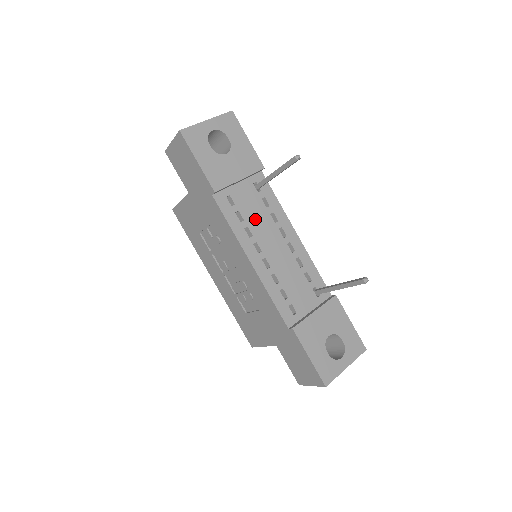
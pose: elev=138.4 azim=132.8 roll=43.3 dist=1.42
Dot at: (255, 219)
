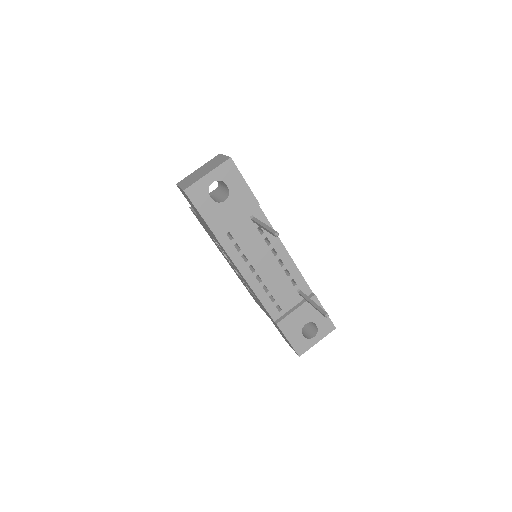
Dot at: (251, 246)
